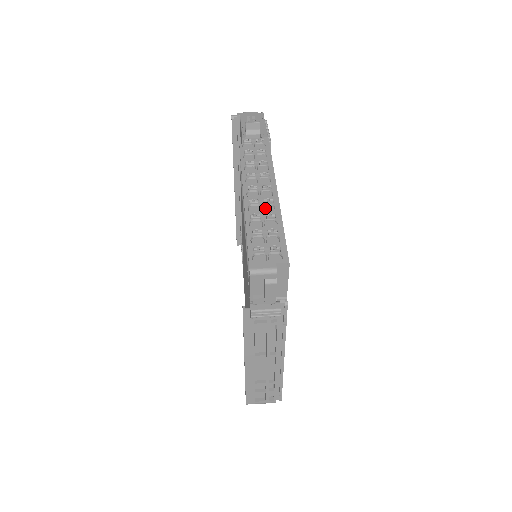
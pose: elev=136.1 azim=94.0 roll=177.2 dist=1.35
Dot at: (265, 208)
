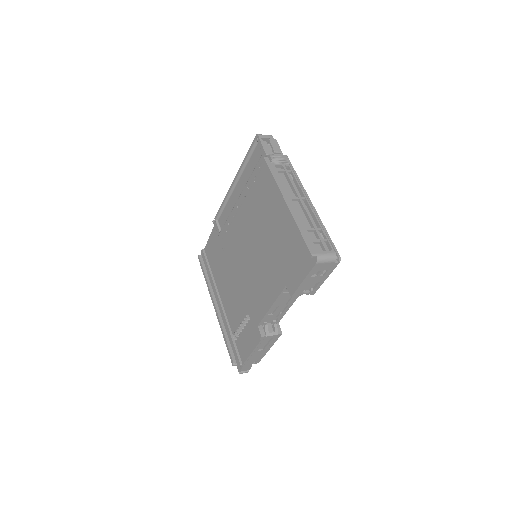
Dot at: occluded
